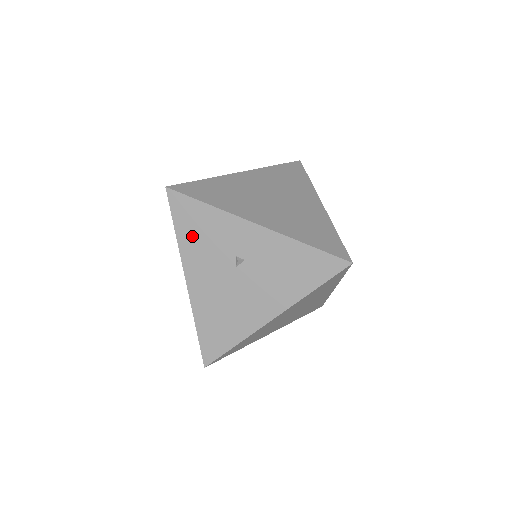
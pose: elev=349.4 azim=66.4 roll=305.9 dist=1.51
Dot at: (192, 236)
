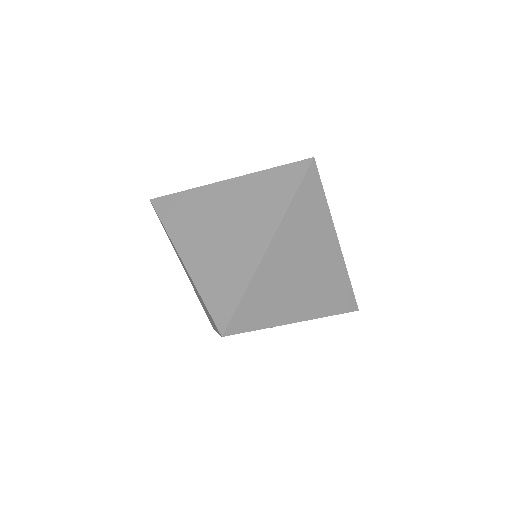
Dot at: occluded
